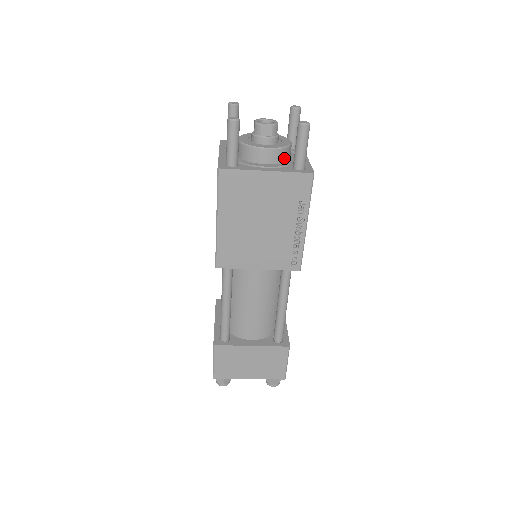
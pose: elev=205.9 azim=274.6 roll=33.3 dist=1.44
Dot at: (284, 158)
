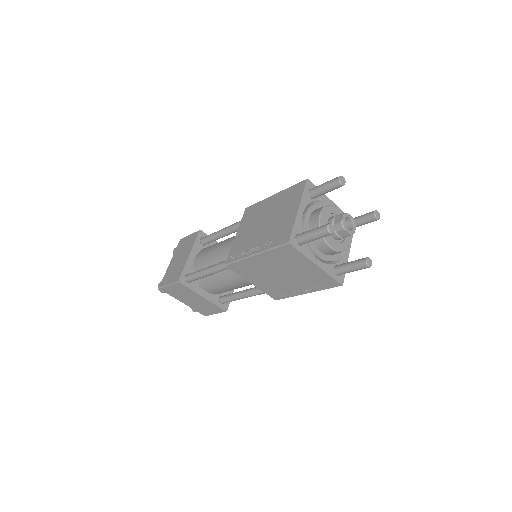
Dot at: occluded
